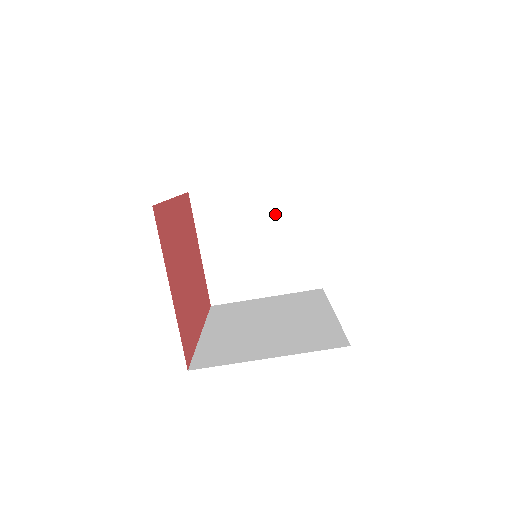
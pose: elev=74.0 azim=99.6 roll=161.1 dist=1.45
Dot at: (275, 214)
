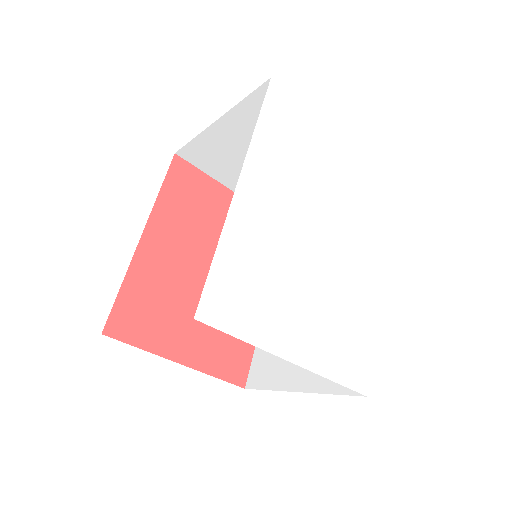
Dot at: occluded
